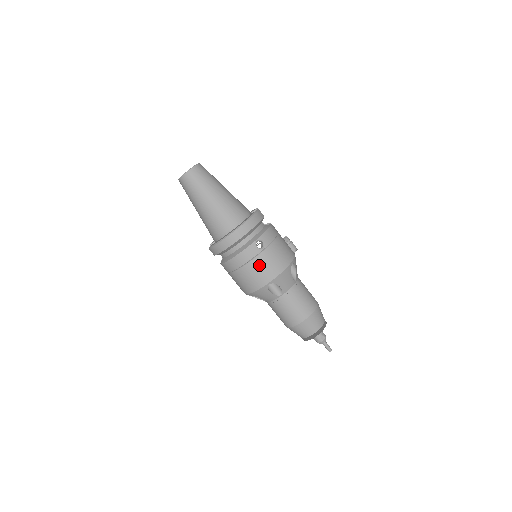
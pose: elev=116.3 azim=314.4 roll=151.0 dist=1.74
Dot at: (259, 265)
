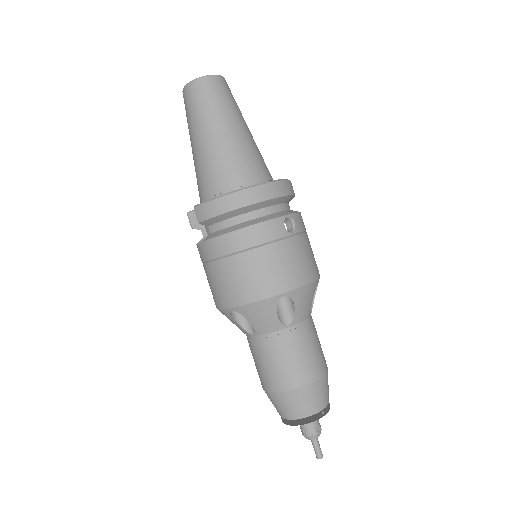
Dot at: (279, 256)
